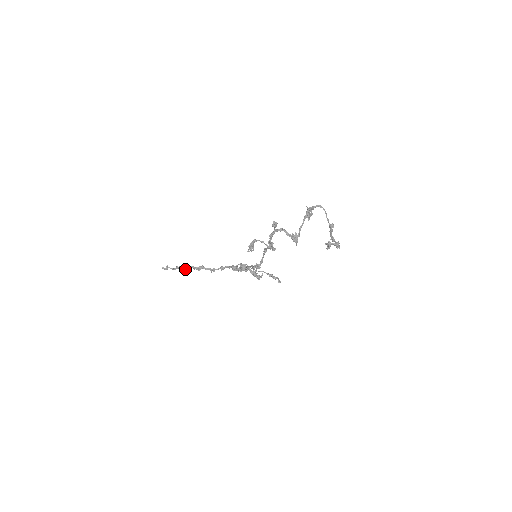
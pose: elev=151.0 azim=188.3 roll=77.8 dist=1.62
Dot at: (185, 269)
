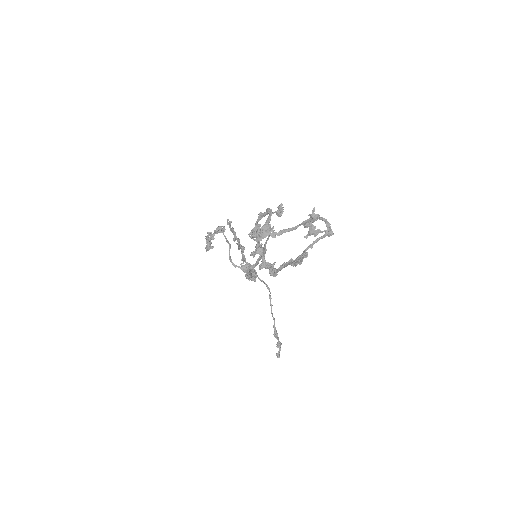
Dot at: (234, 236)
